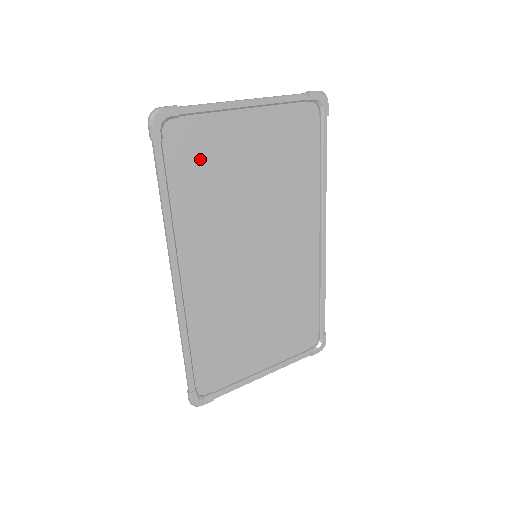
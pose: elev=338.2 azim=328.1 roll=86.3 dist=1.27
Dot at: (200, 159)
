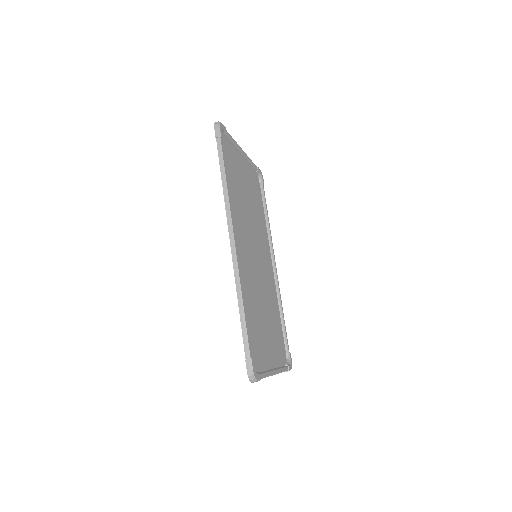
Dot at: (231, 167)
